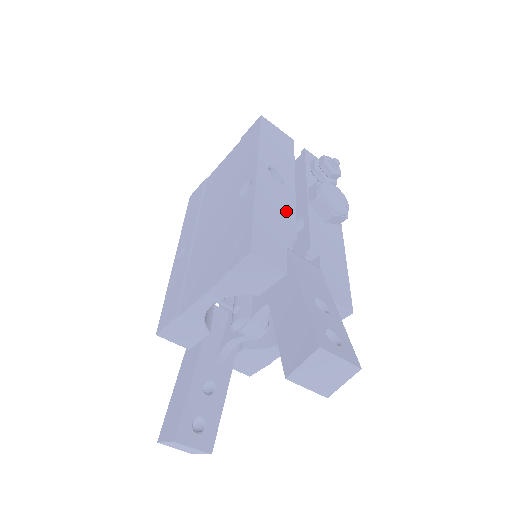
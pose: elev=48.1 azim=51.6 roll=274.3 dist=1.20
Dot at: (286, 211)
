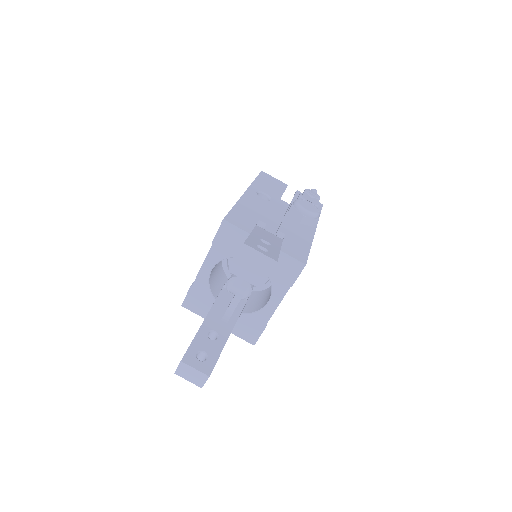
Dot at: (263, 211)
